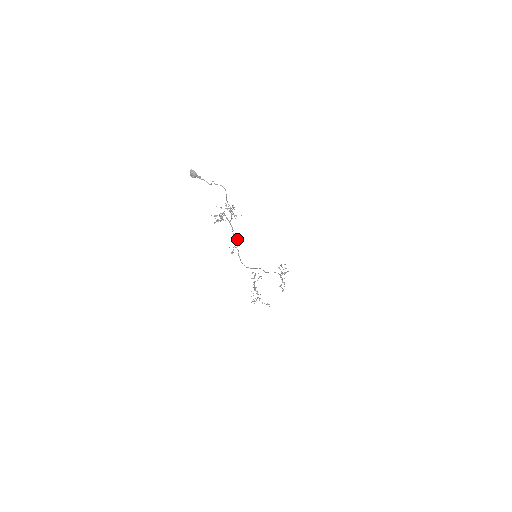
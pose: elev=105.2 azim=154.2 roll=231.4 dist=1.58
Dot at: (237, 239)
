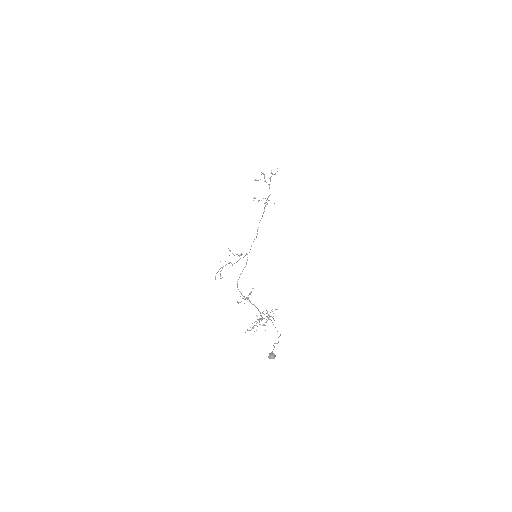
Dot at: occluded
